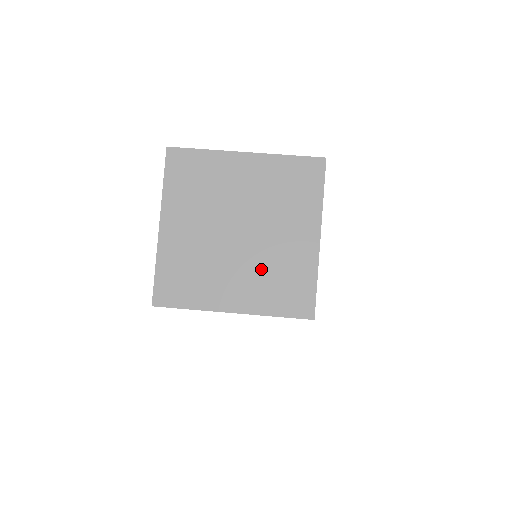
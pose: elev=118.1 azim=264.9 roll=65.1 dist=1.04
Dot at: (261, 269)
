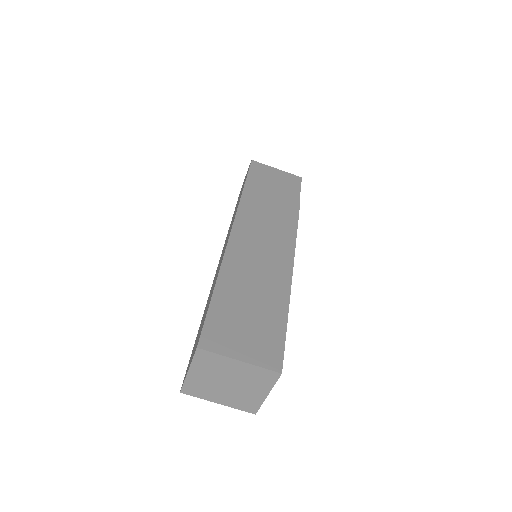
Dot at: (236, 396)
